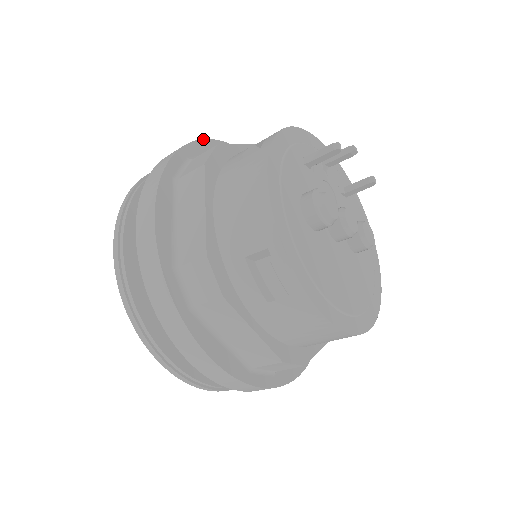
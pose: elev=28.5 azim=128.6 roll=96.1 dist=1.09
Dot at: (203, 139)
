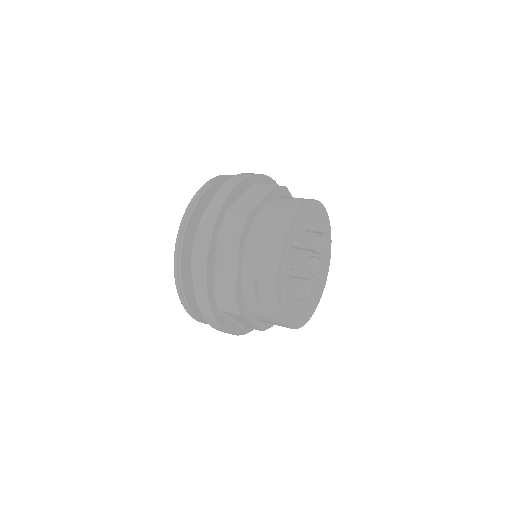
Dot at: (207, 270)
